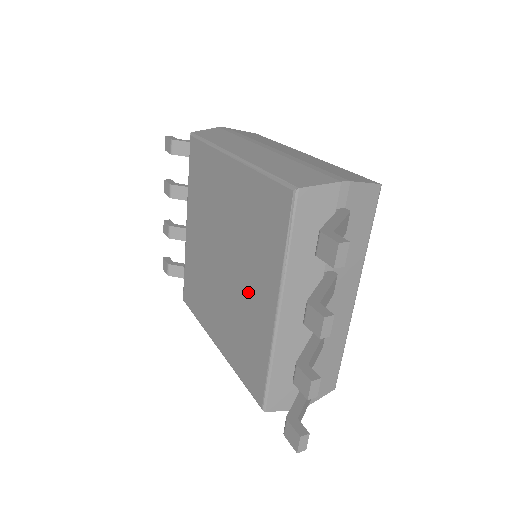
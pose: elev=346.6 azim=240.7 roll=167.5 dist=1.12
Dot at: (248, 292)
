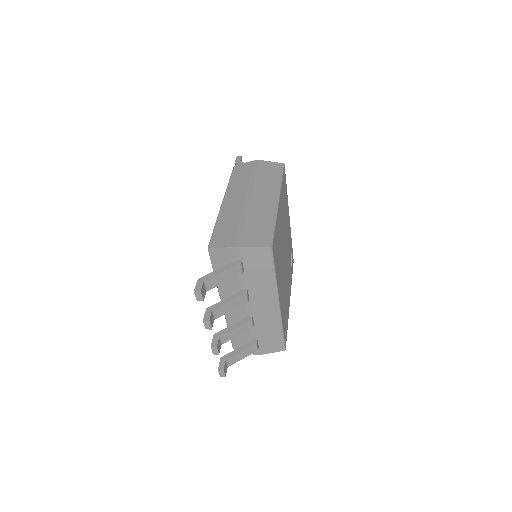
Dot at: occluded
